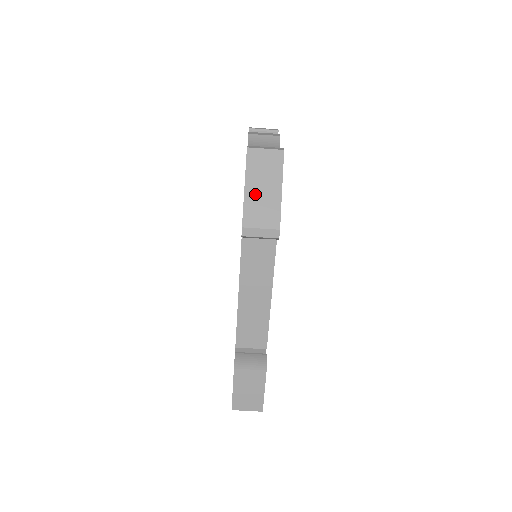
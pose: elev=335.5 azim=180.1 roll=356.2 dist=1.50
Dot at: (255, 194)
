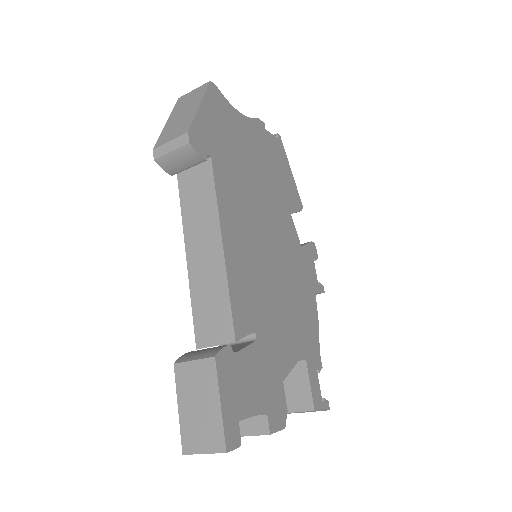
Dot at: (174, 121)
